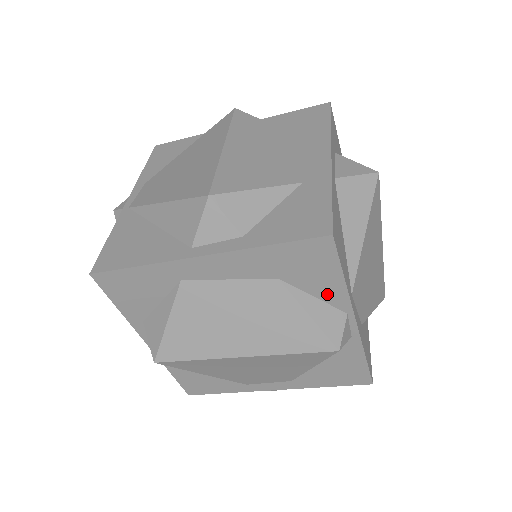
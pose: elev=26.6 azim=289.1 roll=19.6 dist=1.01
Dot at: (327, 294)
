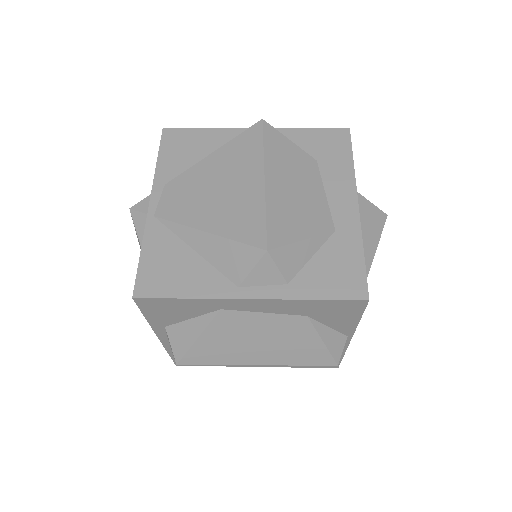
Dot at: (340, 326)
